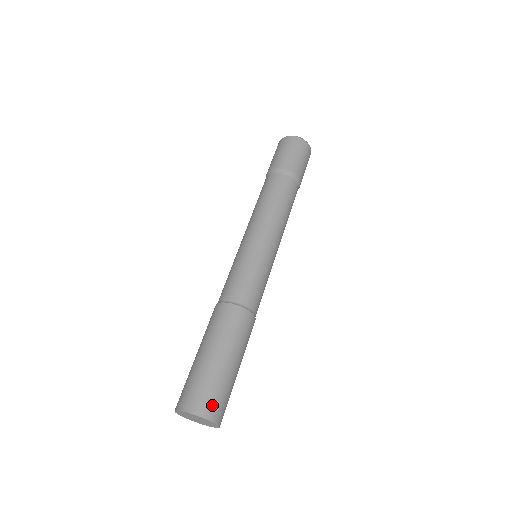
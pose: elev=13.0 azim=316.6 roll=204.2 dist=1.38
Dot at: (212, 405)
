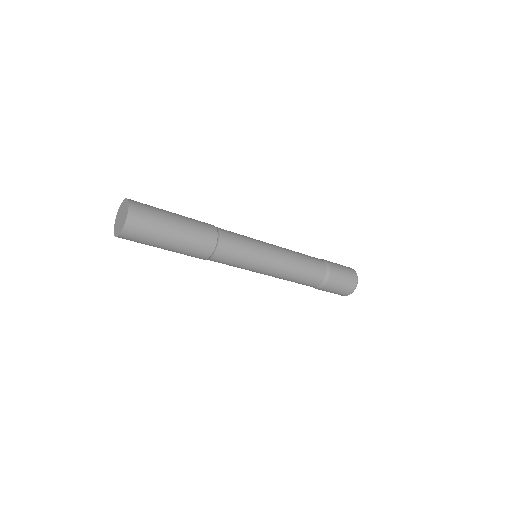
Dot at: (139, 203)
